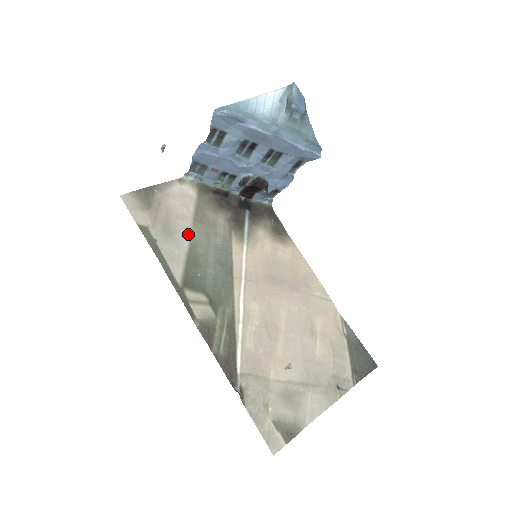
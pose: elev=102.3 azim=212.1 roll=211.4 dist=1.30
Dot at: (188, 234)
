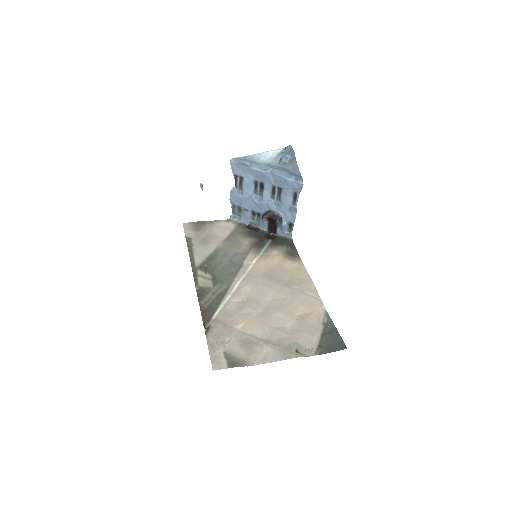
Dot at: (217, 245)
